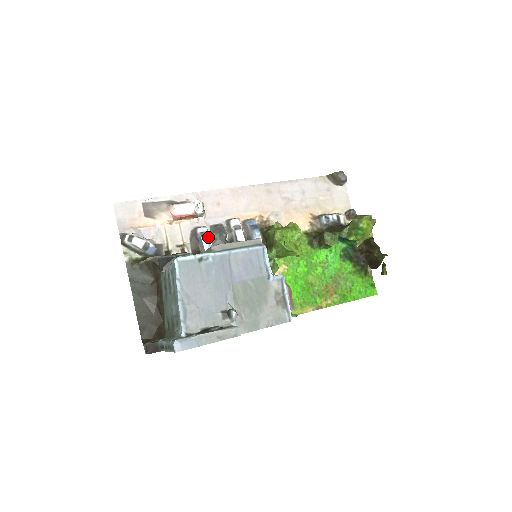
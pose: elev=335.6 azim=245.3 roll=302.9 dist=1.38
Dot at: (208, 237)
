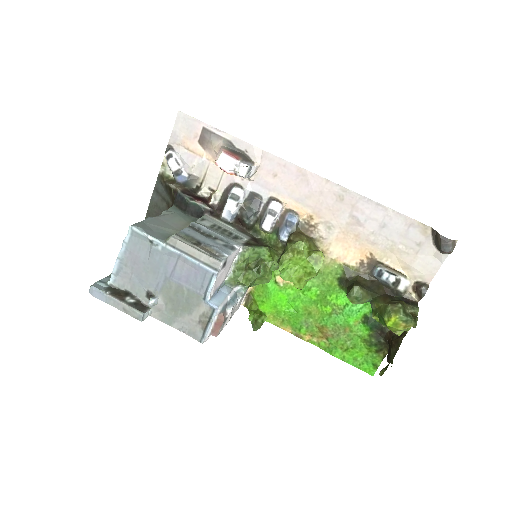
Dot at: (234, 203)
